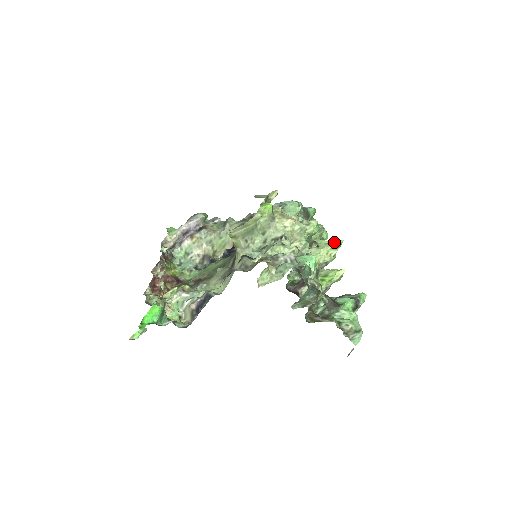
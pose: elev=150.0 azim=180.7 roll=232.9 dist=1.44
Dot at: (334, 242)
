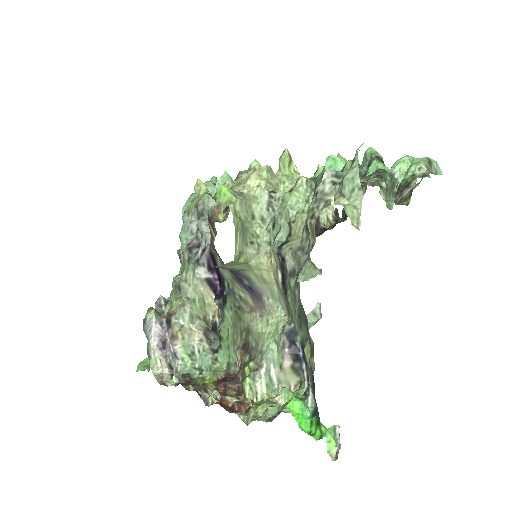
Dot at: (283, 160)
